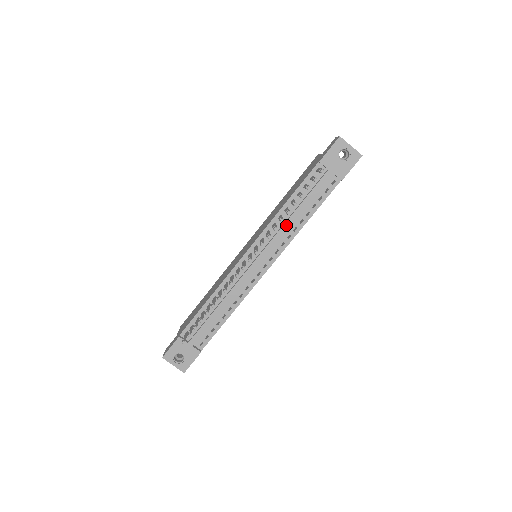
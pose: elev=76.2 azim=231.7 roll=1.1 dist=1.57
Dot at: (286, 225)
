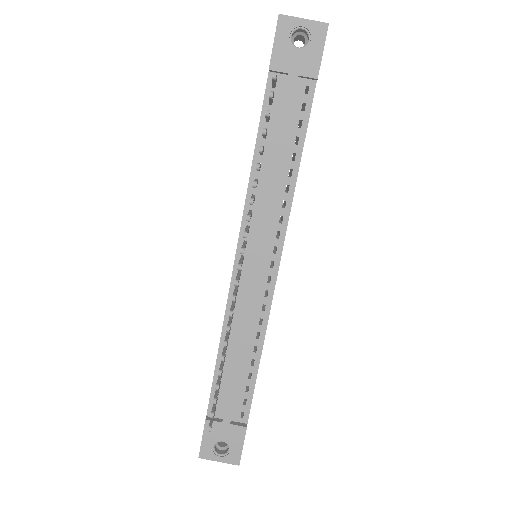
Dot at: (270, 189)
